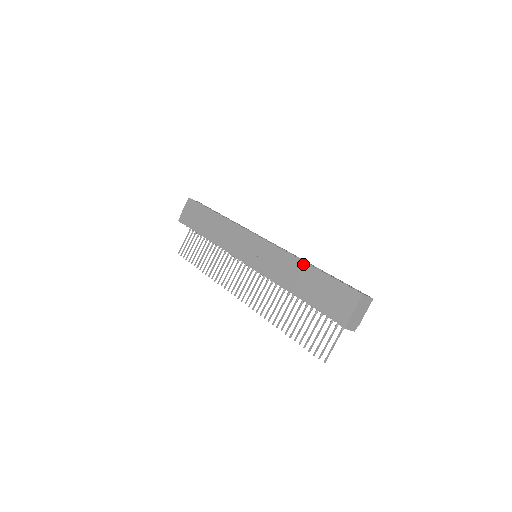
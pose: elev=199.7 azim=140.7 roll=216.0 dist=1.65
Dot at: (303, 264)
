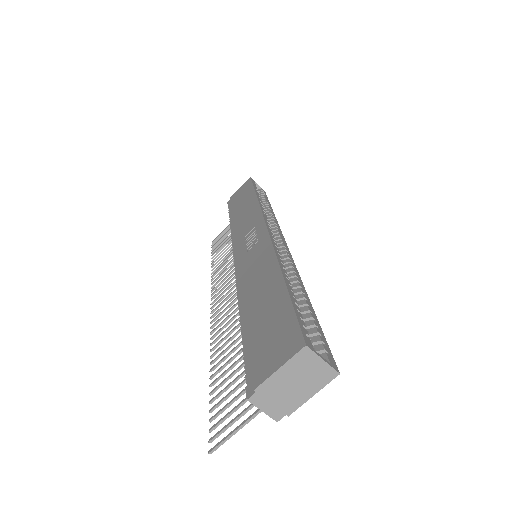
Dot at: (276, 271)
